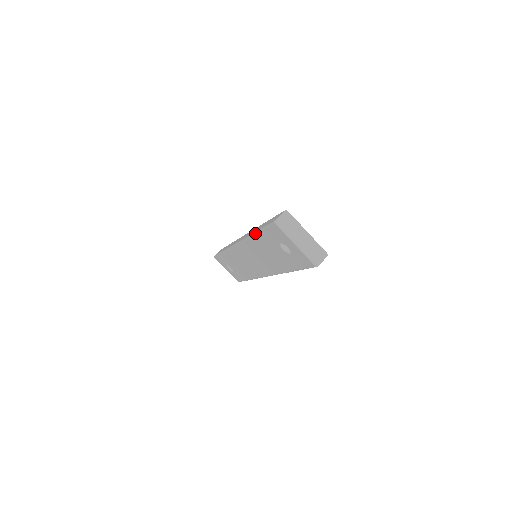
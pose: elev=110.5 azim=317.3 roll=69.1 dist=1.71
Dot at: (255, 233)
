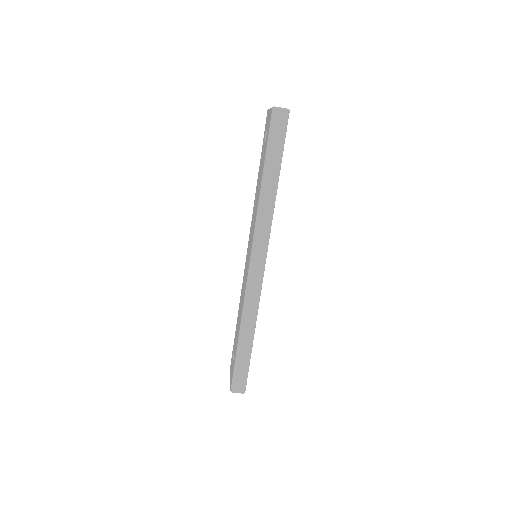
Dot at: (238, 341)
